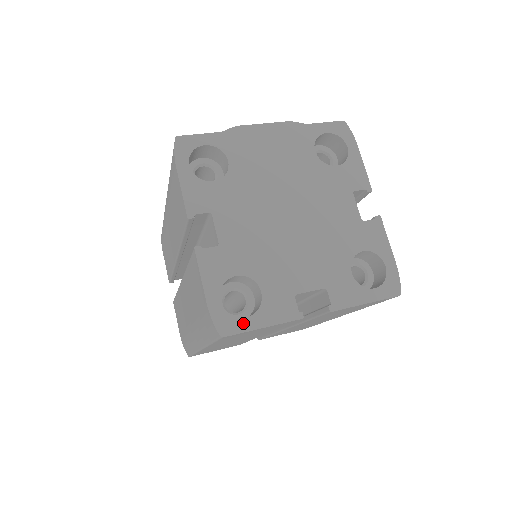
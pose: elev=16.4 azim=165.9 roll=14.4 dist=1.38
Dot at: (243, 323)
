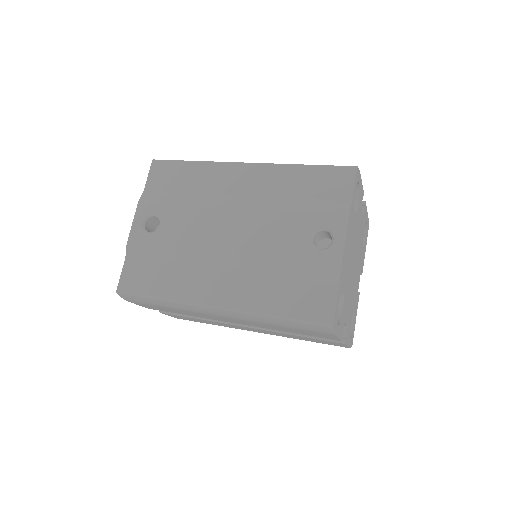
Dot at: (354, 330)
